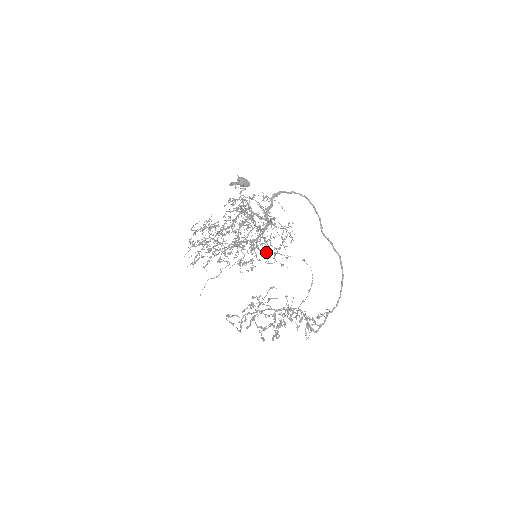
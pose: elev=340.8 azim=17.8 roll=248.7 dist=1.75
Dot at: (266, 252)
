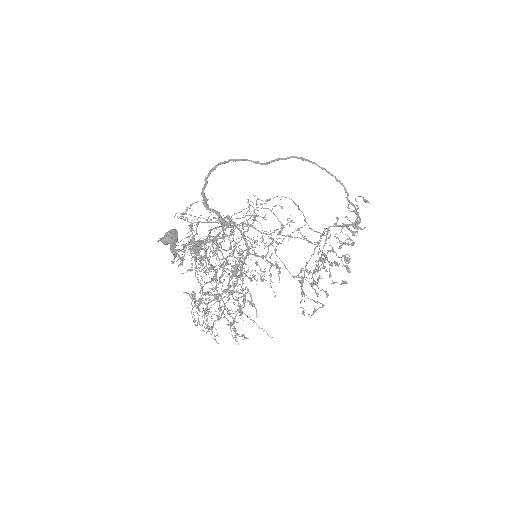
Dot at: occluded
